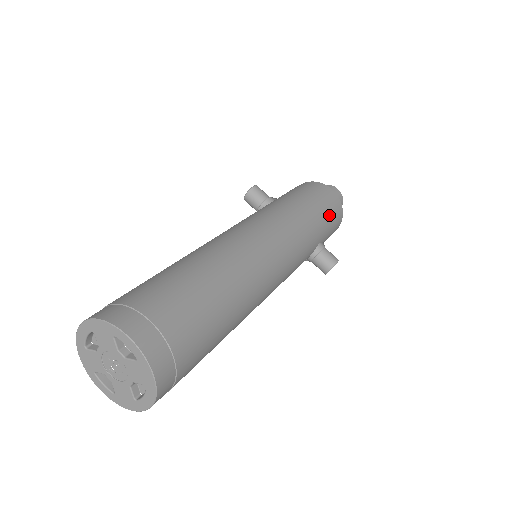
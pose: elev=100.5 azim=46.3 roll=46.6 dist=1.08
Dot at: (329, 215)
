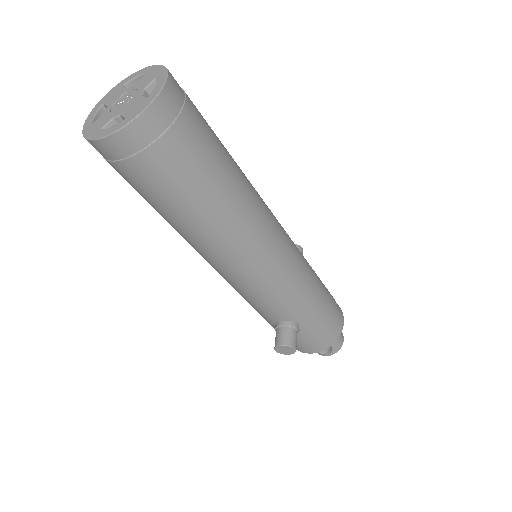
Dot at: (325, 321)
